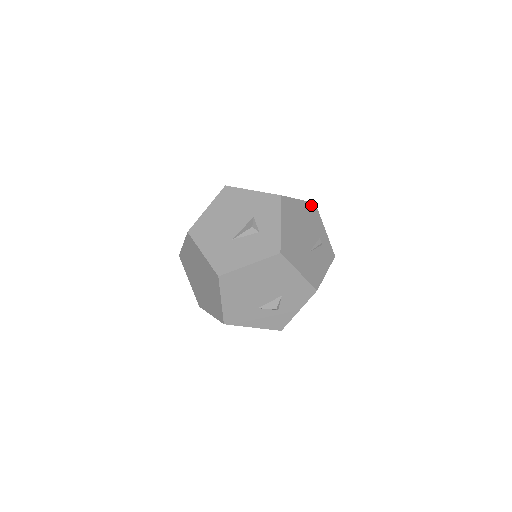
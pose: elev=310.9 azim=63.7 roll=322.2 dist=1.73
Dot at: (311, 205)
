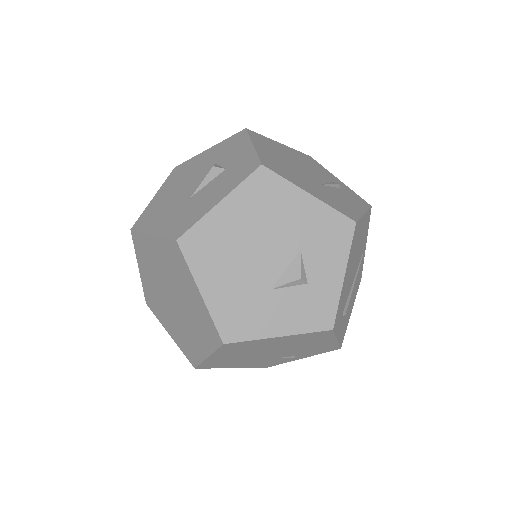
Dot at: (303, 155)
